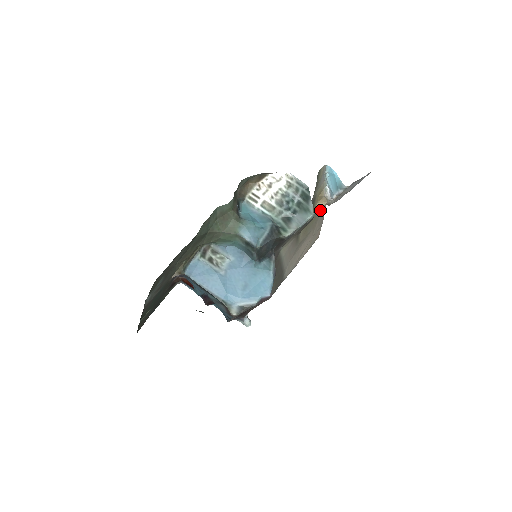
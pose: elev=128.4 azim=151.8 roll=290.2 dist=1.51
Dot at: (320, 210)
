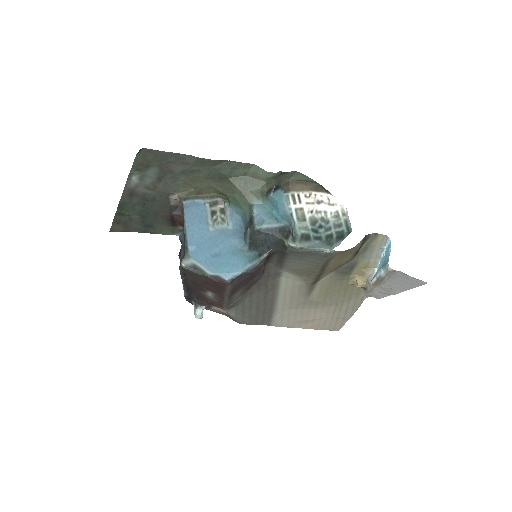
Dot at: (356, 293)
